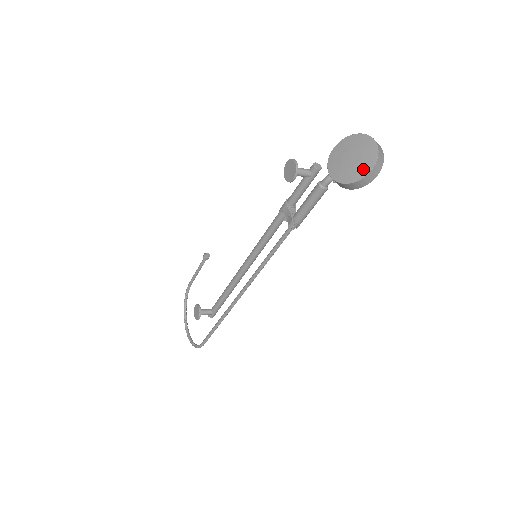
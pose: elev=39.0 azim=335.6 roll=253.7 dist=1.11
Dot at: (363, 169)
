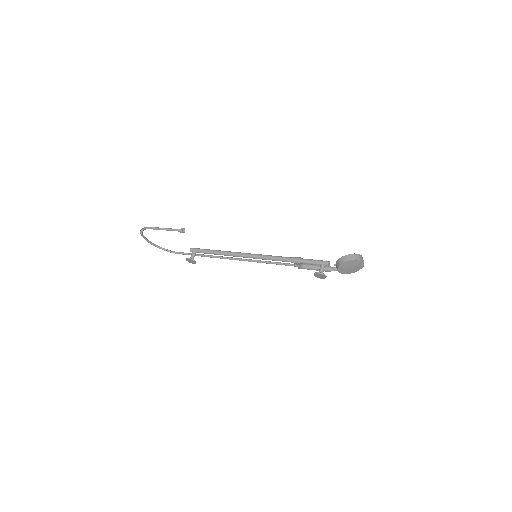
Dot at: (355, 271)
